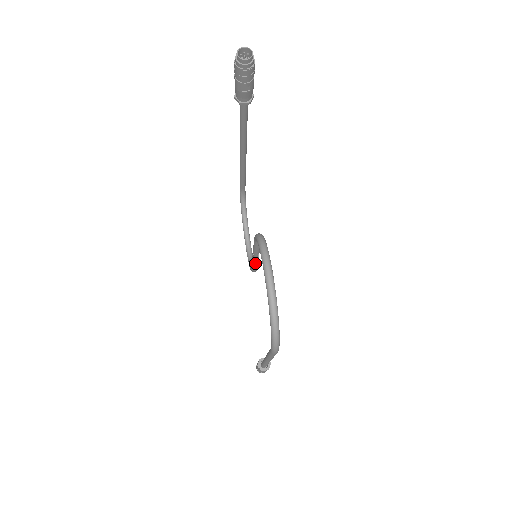
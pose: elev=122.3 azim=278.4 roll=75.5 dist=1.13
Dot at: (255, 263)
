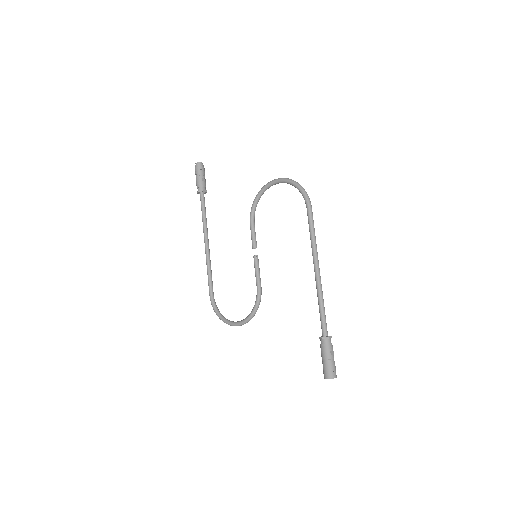
Dot at: (258, 267)
